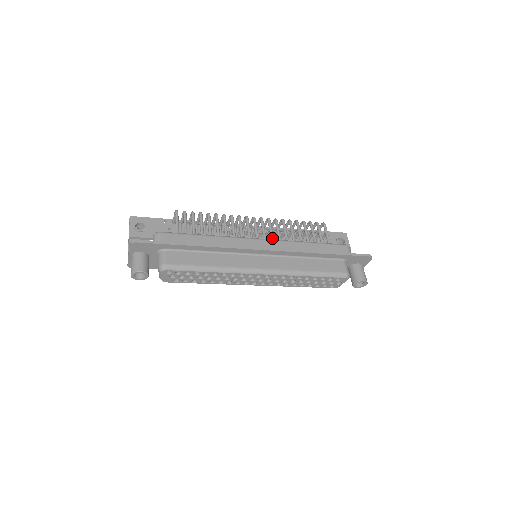
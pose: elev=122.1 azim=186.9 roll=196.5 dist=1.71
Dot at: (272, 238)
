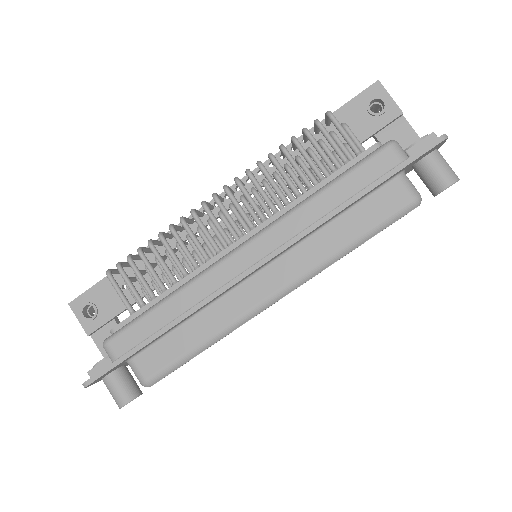
Dot at: (260, 217)
